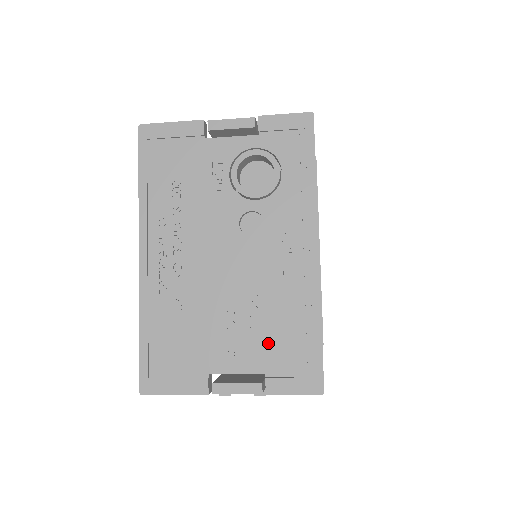
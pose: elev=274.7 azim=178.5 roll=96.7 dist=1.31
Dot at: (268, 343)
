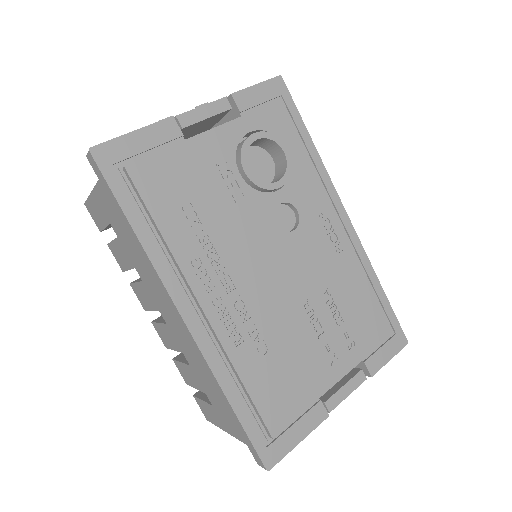
Dot at: (356, 328)
